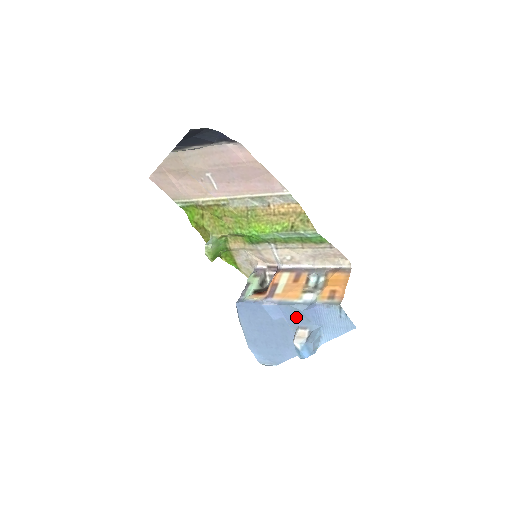
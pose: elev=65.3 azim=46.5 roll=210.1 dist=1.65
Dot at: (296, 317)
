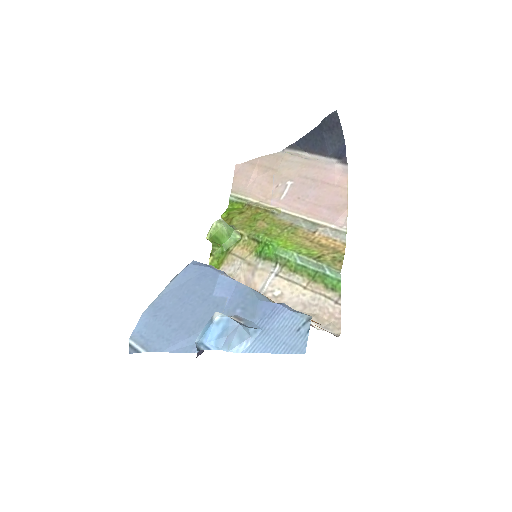
Dot at: (244, 304)
